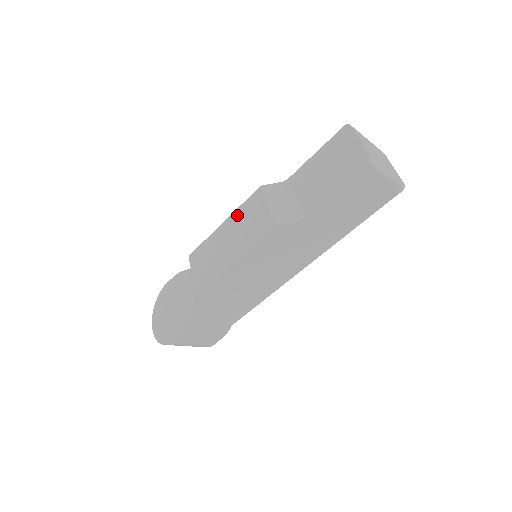
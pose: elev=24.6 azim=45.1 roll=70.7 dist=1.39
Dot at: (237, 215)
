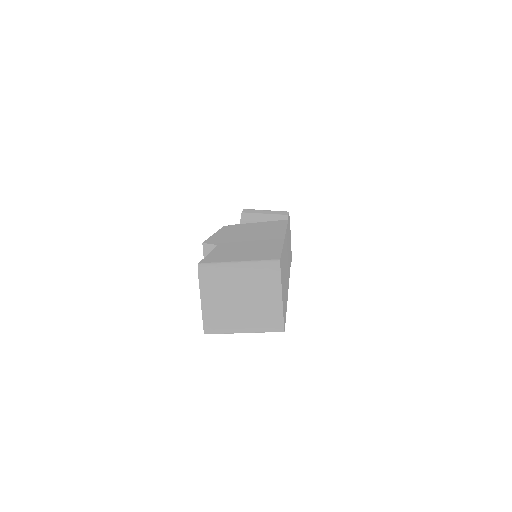
Dot at: occluded
